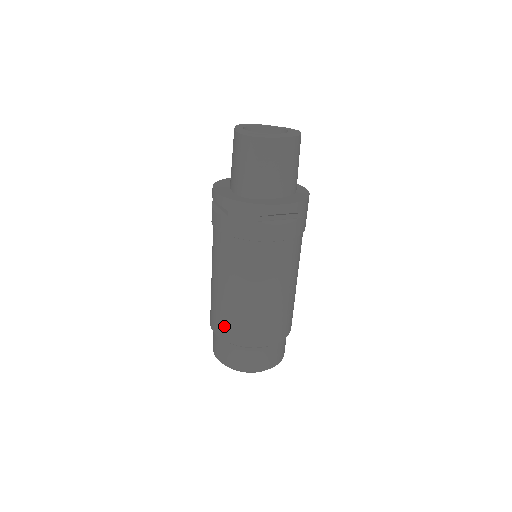
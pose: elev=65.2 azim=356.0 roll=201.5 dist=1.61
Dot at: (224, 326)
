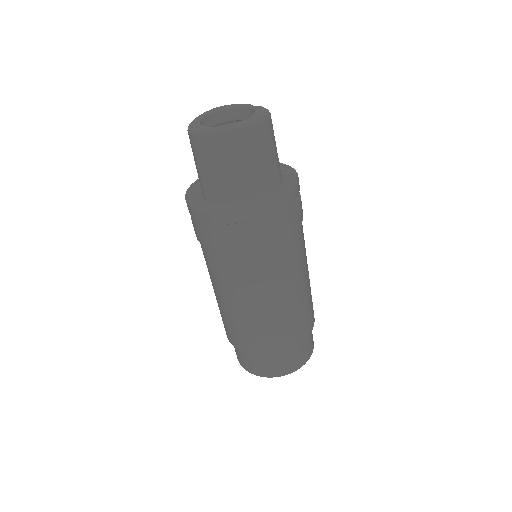
Dot at: (225, 327)
